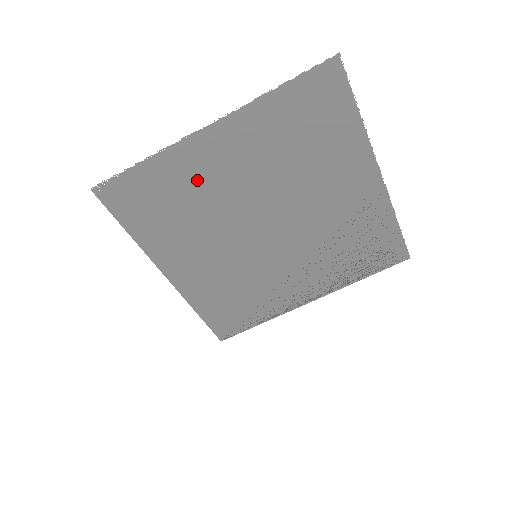
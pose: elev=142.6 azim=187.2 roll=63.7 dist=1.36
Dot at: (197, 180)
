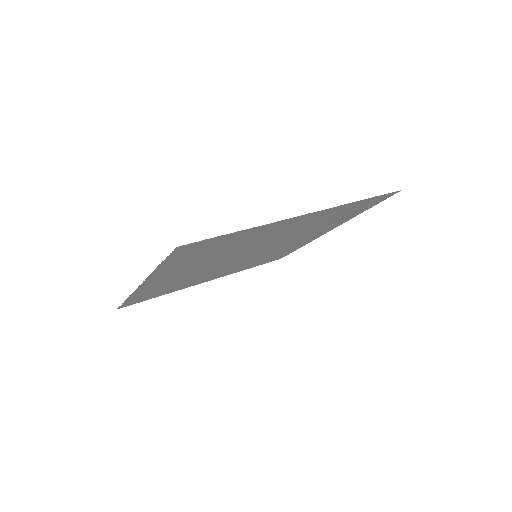
Dot at: (168, 283)
